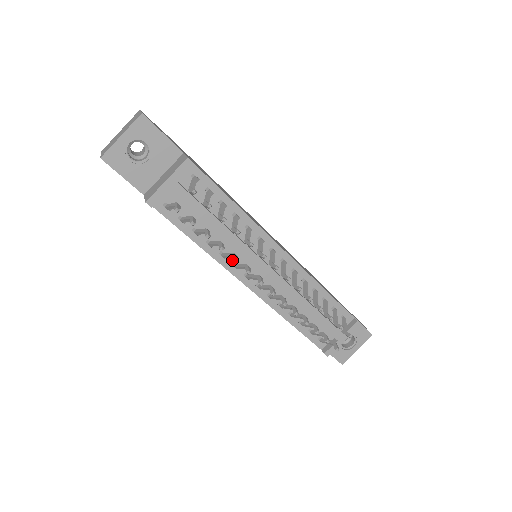
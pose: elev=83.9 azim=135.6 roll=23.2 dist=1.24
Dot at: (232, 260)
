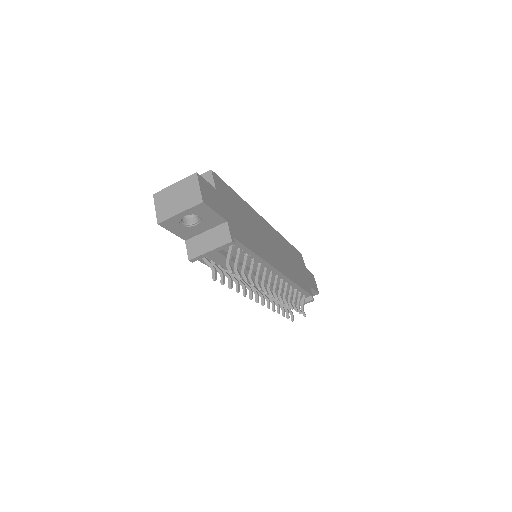
Dot at: occluded
